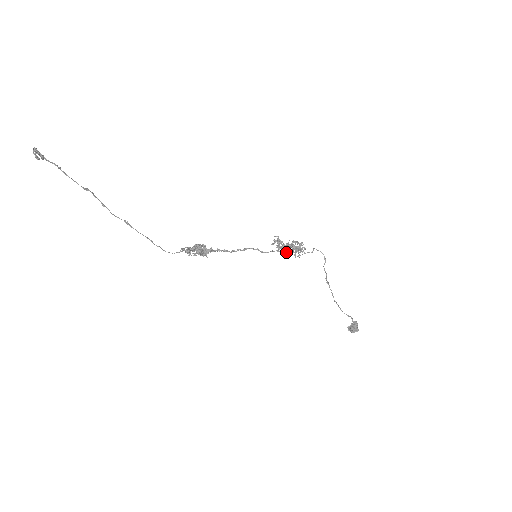
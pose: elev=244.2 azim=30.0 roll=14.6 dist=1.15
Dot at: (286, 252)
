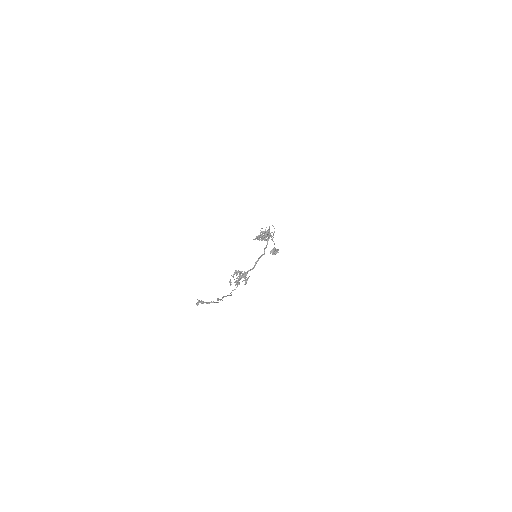
Dot at: (267, 243)
